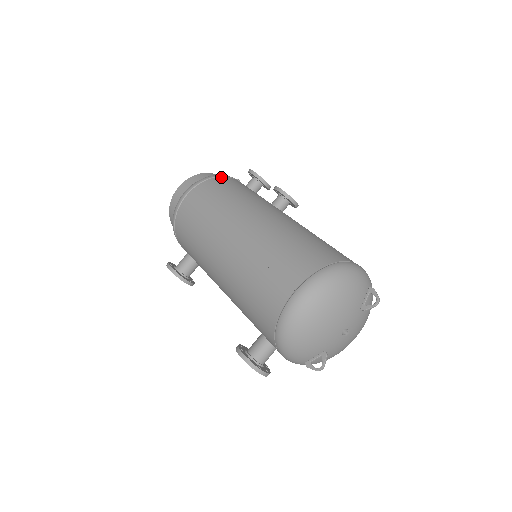
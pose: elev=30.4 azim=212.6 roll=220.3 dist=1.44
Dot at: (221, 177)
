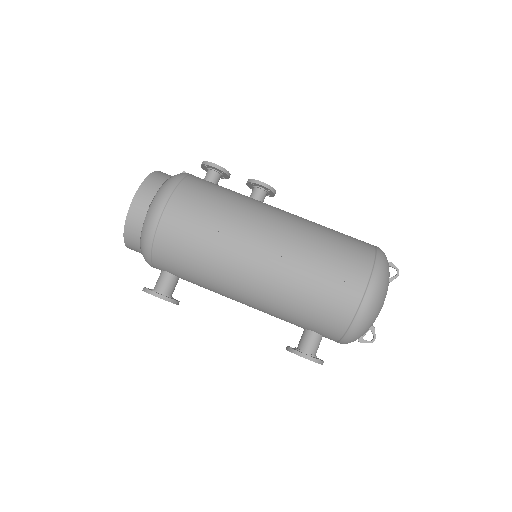
Dot at: (187, 178)
